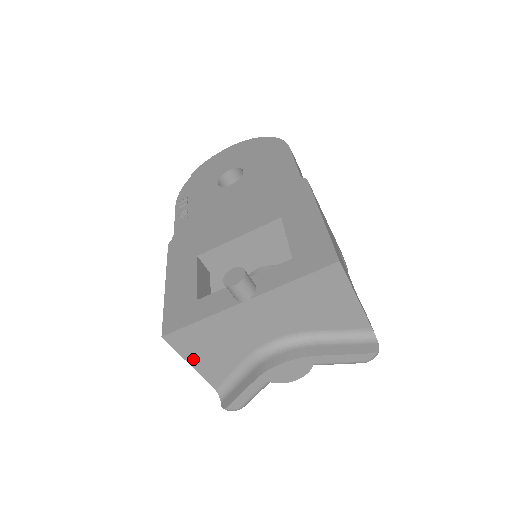
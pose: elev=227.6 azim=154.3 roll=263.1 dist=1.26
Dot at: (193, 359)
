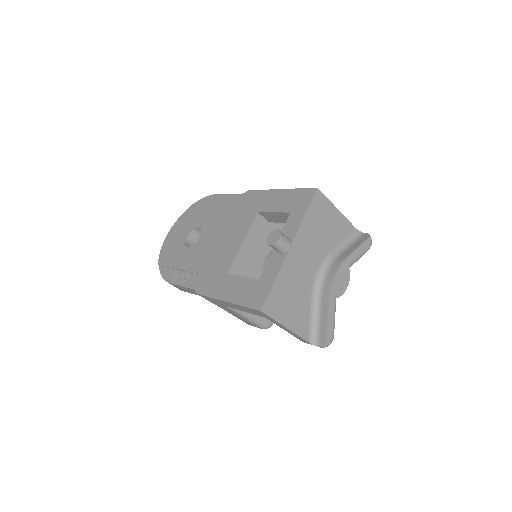
Dot at: (285, 321)
